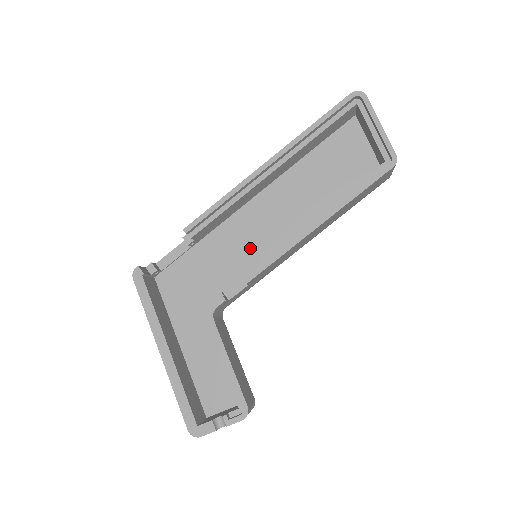
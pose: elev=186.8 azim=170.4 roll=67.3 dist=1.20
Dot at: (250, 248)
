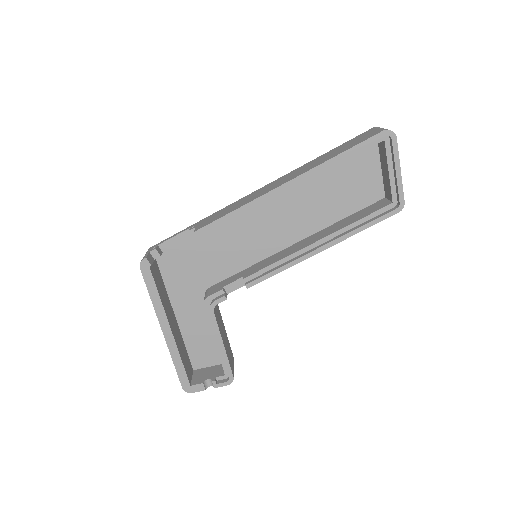
Dot at: (251, 246)
